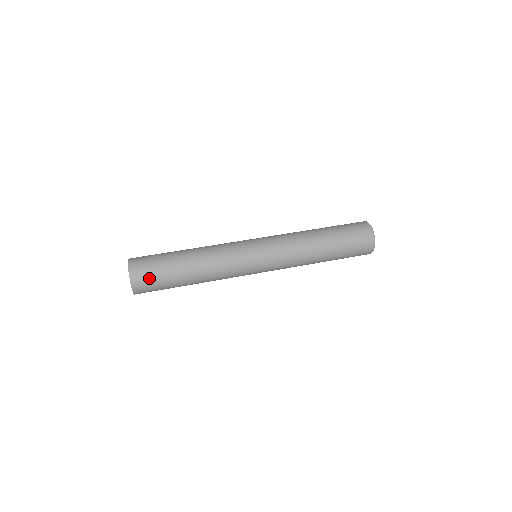
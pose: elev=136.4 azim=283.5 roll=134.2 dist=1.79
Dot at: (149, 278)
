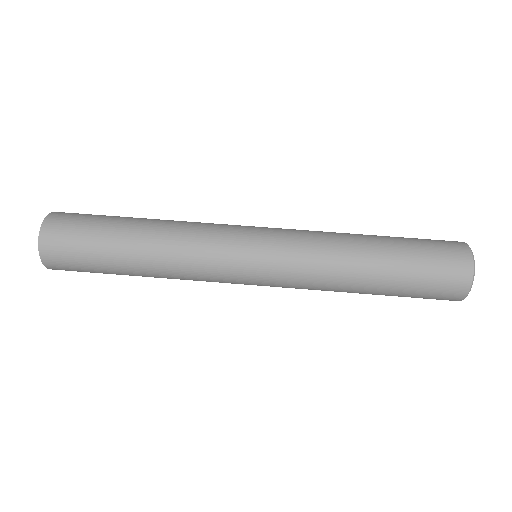
Dot at: (77, 271)
